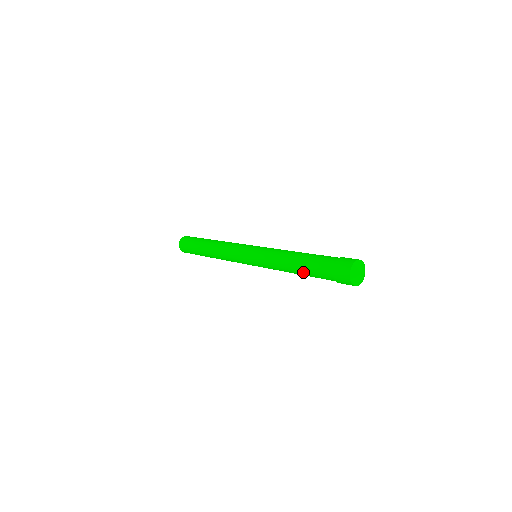
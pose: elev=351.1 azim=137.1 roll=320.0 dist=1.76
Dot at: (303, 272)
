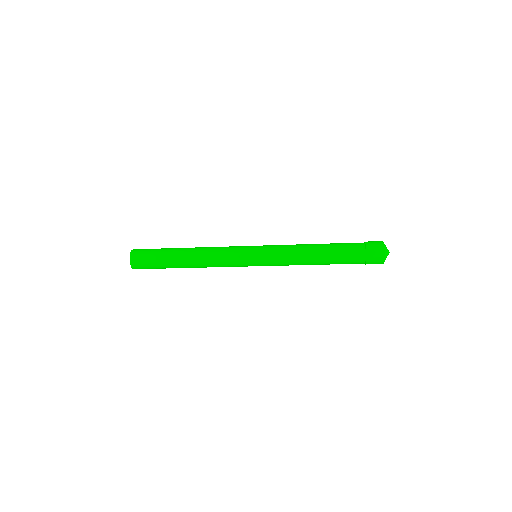
Dot at: (329, 252)
